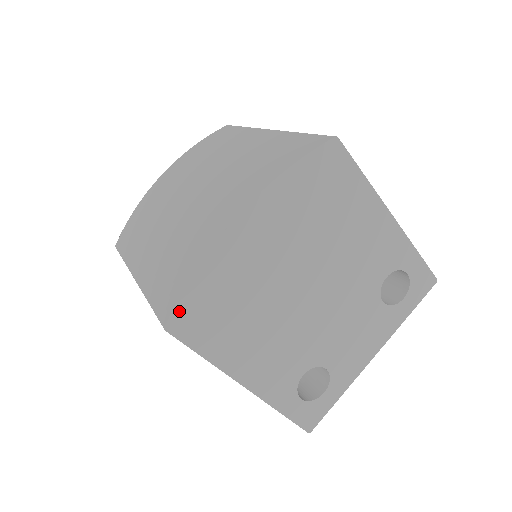
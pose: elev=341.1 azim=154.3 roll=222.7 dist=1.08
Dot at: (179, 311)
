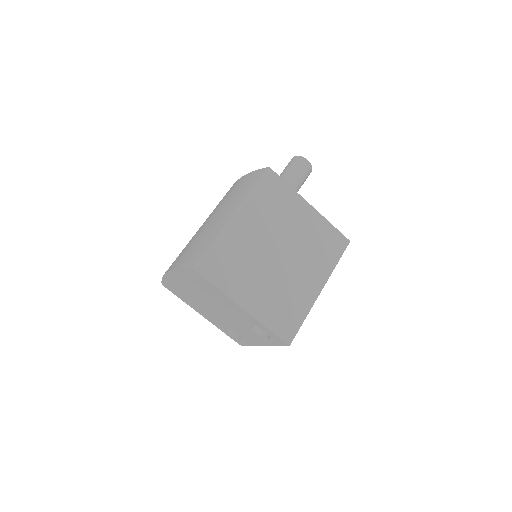
Dot at: (164, 283)
